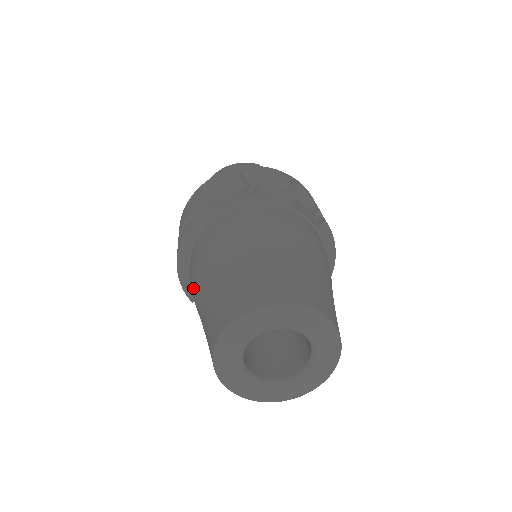
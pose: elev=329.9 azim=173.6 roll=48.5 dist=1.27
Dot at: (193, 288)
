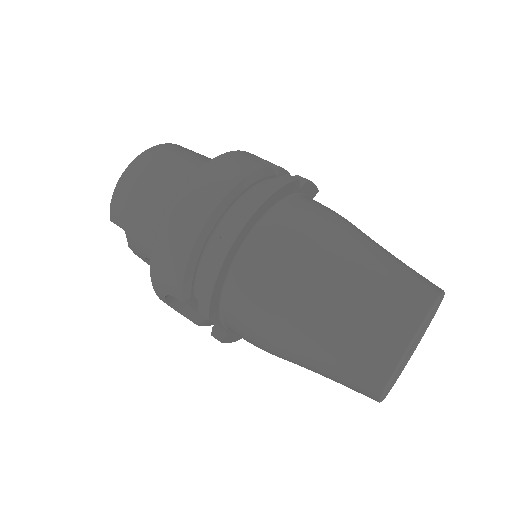
Dot at: (285, 294)
